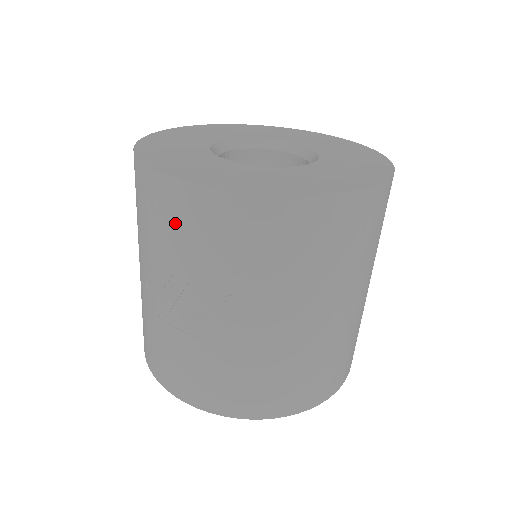
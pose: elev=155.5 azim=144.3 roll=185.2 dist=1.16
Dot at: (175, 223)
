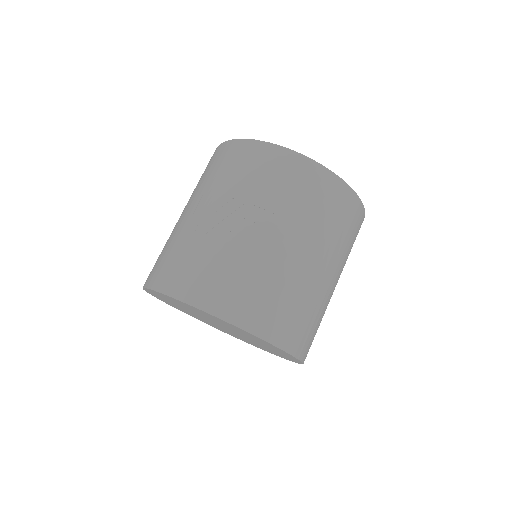
Dot at: (252, 166)
